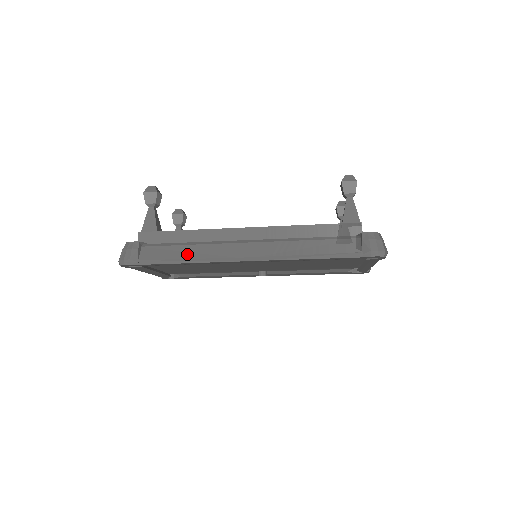
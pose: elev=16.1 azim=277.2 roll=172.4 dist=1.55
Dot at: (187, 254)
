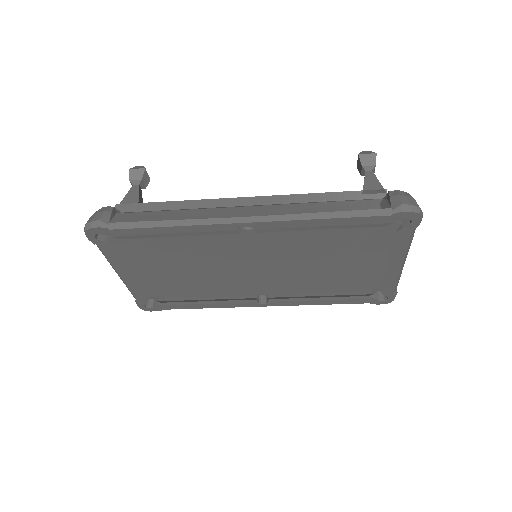
Dot at: (171, 216)
